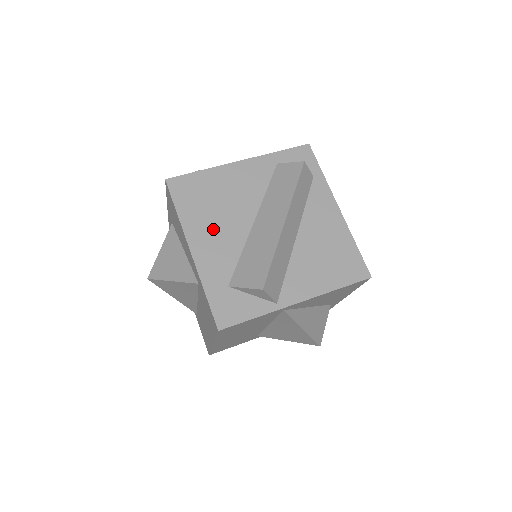
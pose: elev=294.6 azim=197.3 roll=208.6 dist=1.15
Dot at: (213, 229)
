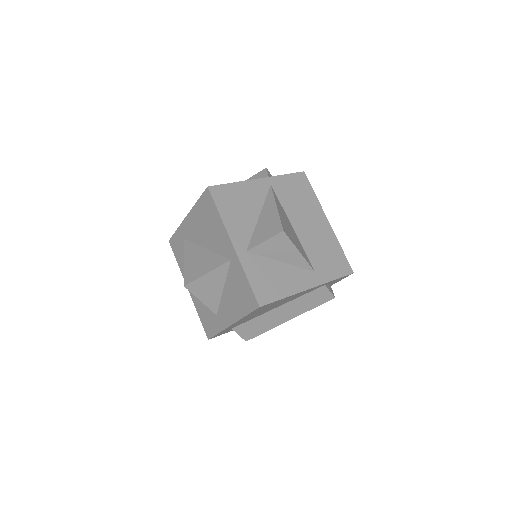
Dot at: occluded
